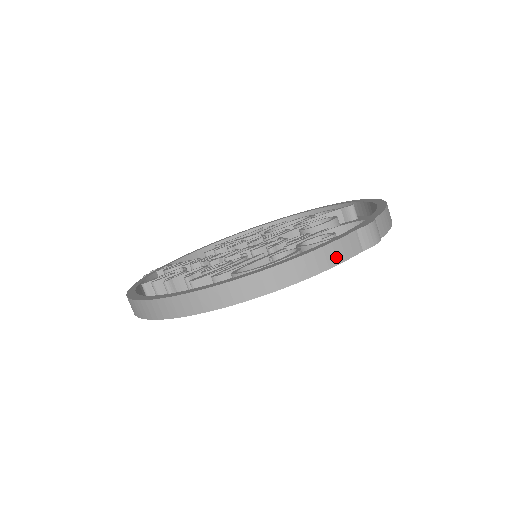
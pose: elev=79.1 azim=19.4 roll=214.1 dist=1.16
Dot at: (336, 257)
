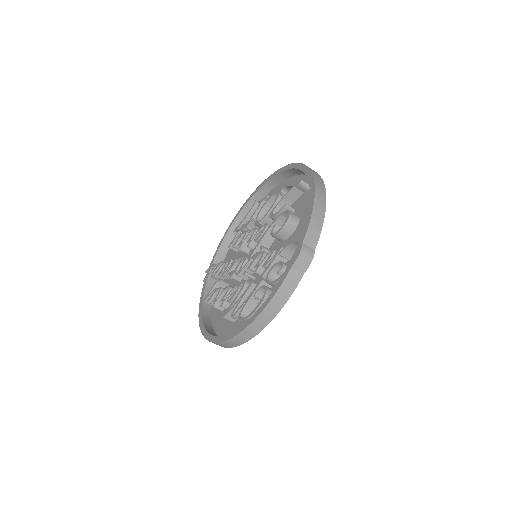
Dot at: (287, 293)
